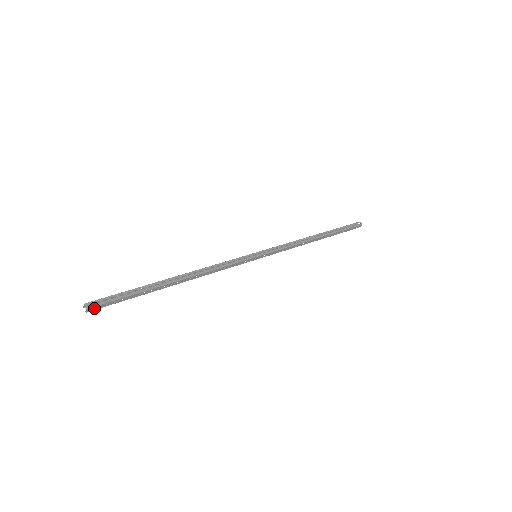
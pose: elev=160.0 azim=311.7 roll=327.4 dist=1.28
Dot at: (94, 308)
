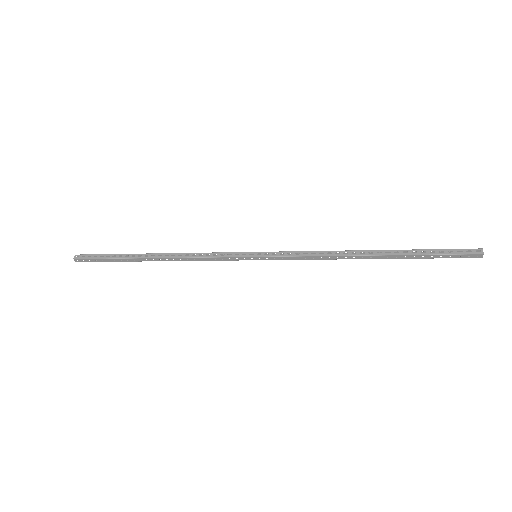
Dot at: (81, 260)
